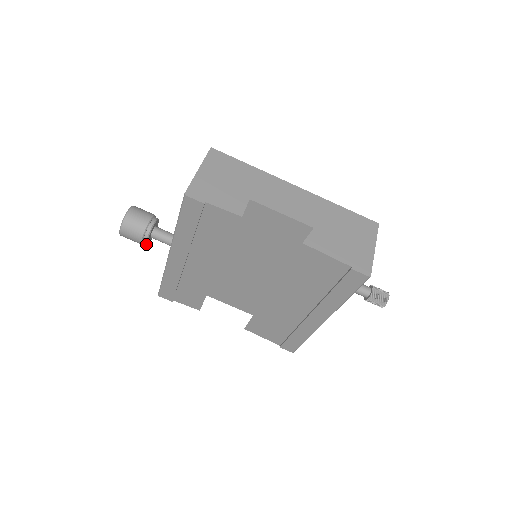
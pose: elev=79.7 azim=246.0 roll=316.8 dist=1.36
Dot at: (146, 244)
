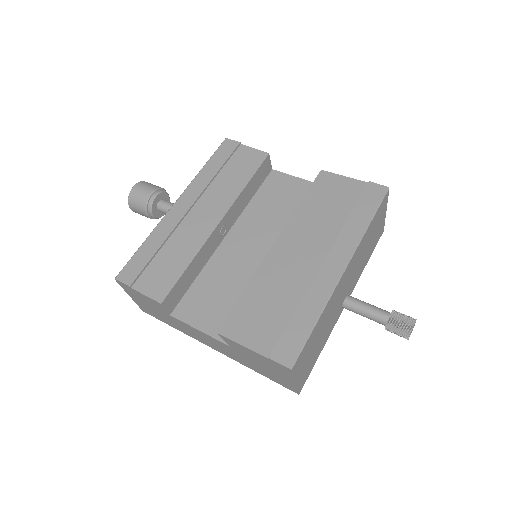
Dot at: (151, 203)
